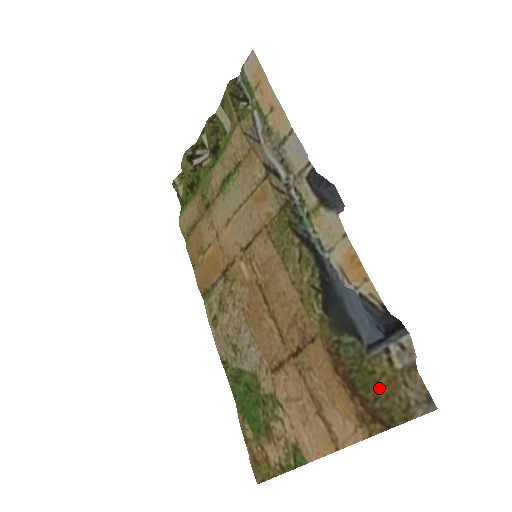
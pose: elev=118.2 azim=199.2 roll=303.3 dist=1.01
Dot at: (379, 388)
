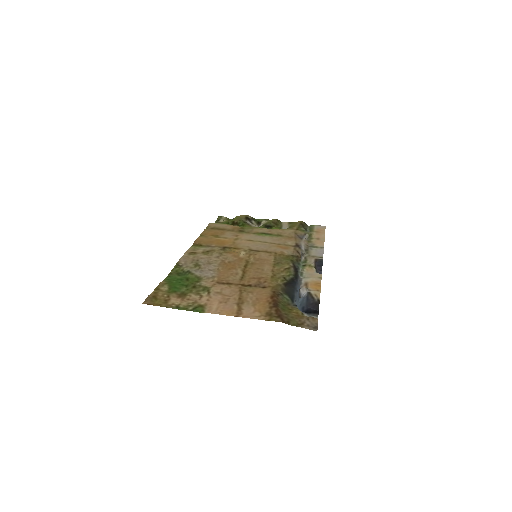
Dot at: (290, 314)
